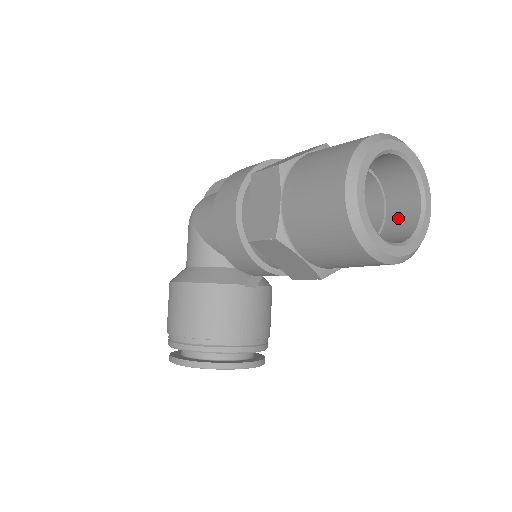
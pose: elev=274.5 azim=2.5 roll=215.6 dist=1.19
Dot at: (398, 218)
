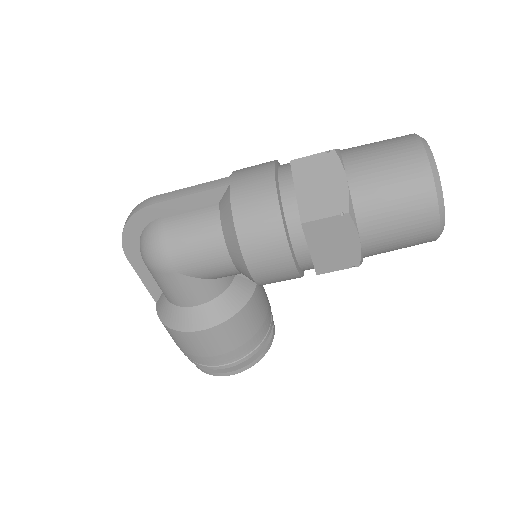
Dot at: occluded
